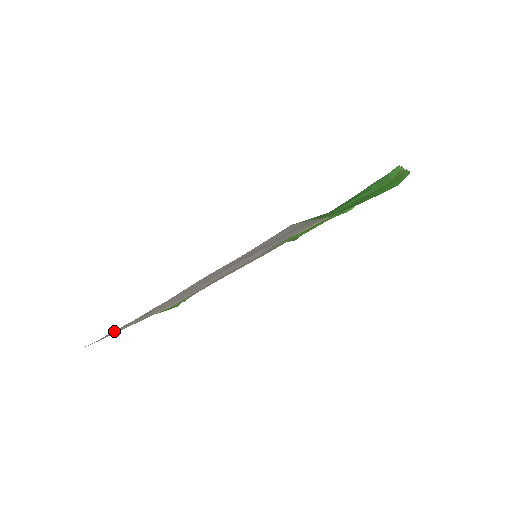
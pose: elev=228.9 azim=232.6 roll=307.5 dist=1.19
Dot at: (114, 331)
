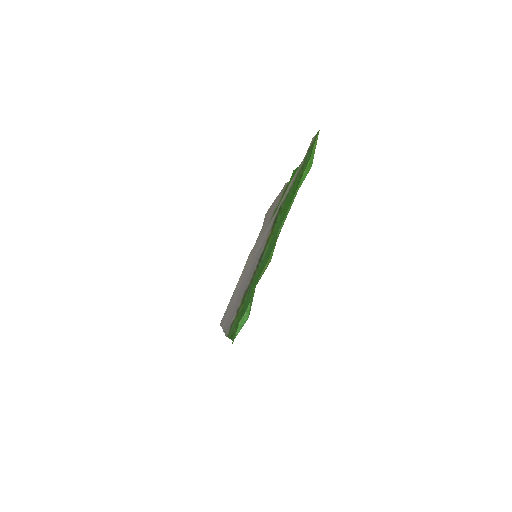
Dot at: (223, 319)
